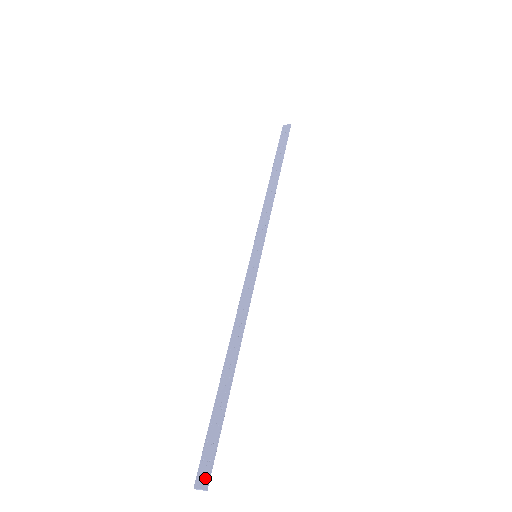
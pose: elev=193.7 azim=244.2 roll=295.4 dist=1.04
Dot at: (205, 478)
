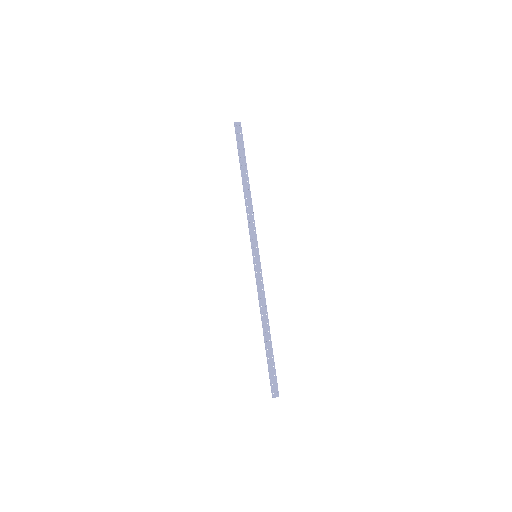
Dot at: (277, 392)
